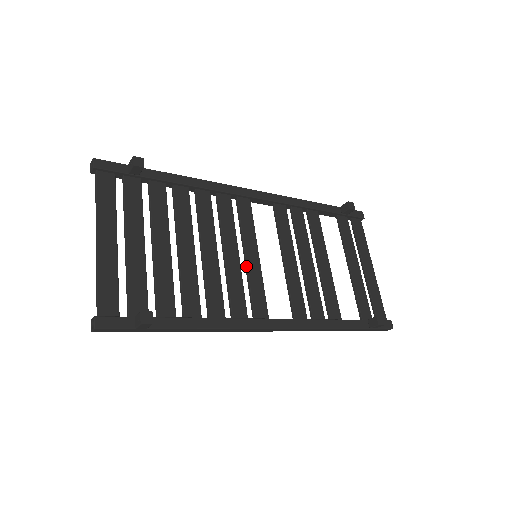
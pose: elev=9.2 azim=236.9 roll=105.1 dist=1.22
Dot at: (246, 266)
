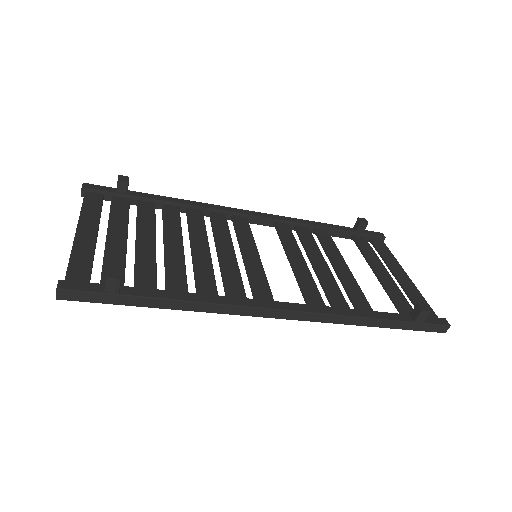
Dot at: (244, 262)
